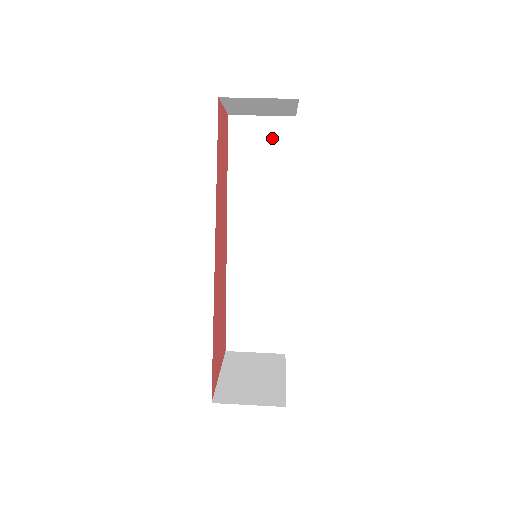
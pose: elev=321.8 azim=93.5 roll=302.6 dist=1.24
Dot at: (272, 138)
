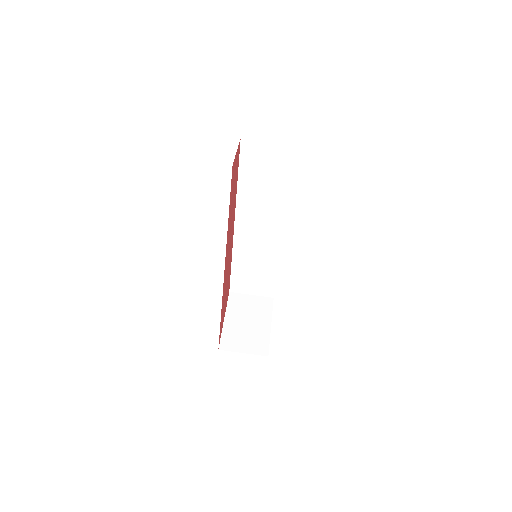
Dot at: (278, 160)
